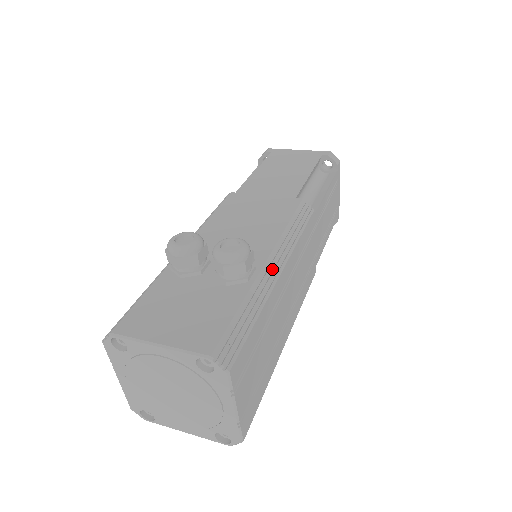
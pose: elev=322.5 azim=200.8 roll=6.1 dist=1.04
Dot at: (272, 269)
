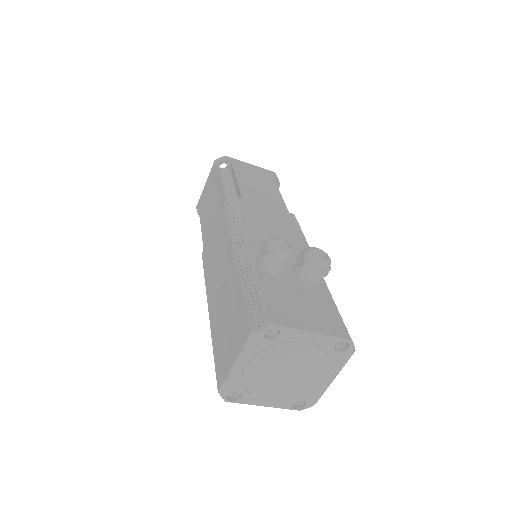
Dot at: occluded
